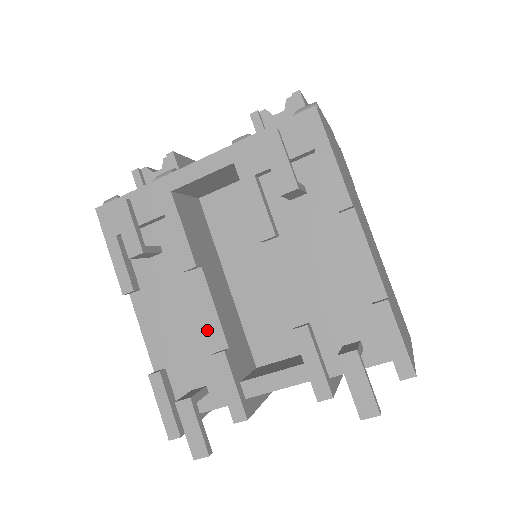
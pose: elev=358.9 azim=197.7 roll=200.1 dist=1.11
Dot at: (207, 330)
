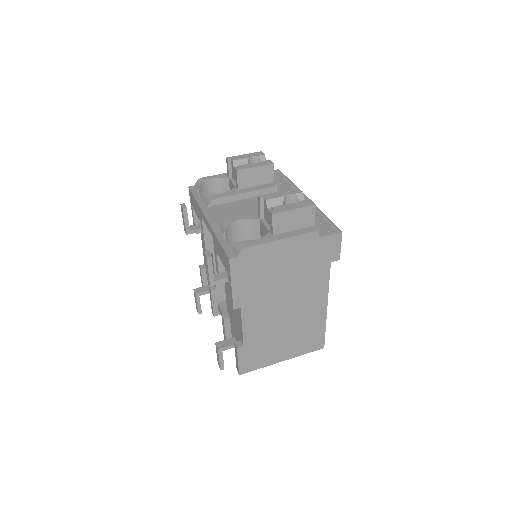
Dot at: occluded
